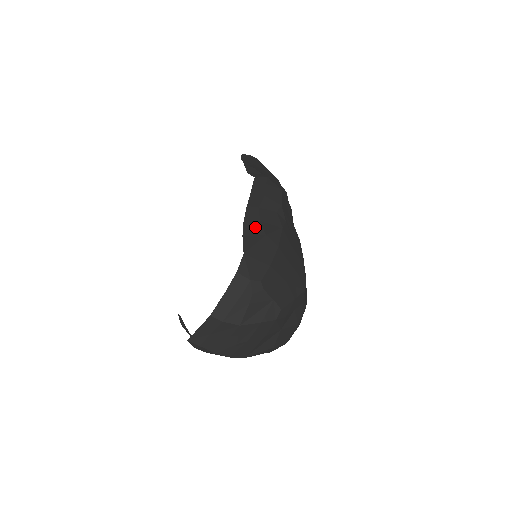
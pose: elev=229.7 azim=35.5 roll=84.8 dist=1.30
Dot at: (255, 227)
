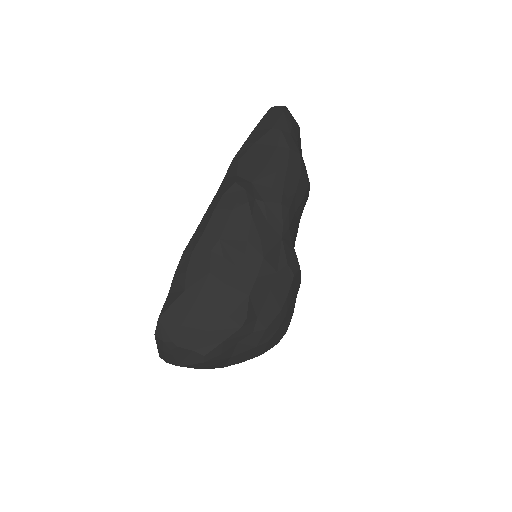
Dot at: (180, 281)
